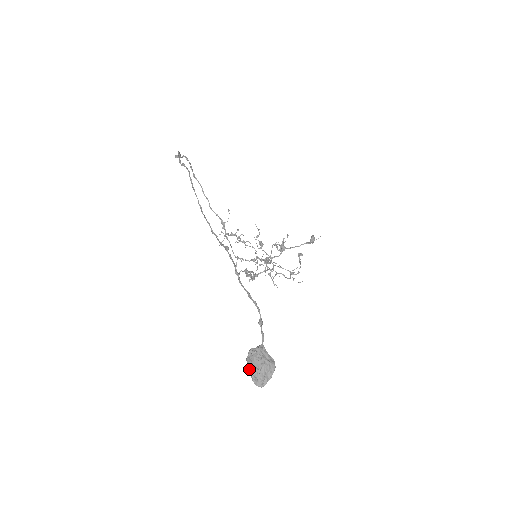
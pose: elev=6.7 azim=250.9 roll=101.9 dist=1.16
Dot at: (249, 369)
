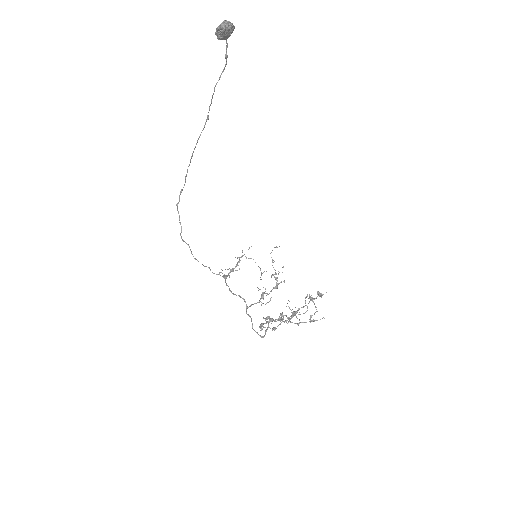
Dot at: (217, 28)
